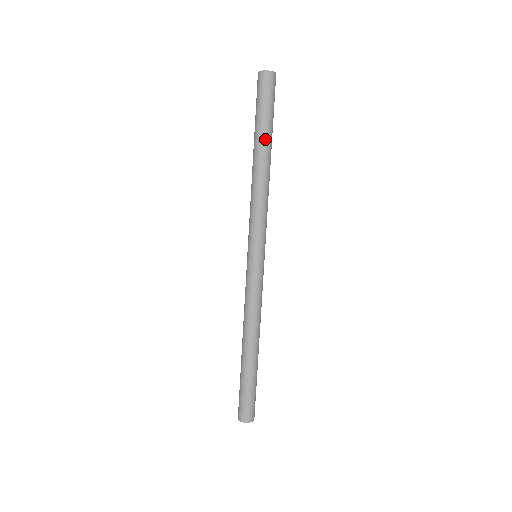
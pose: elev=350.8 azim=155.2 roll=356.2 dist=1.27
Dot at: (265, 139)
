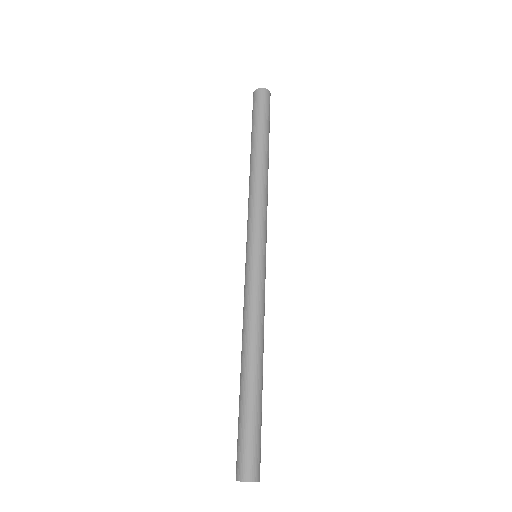
Dot at: (267, 143)
